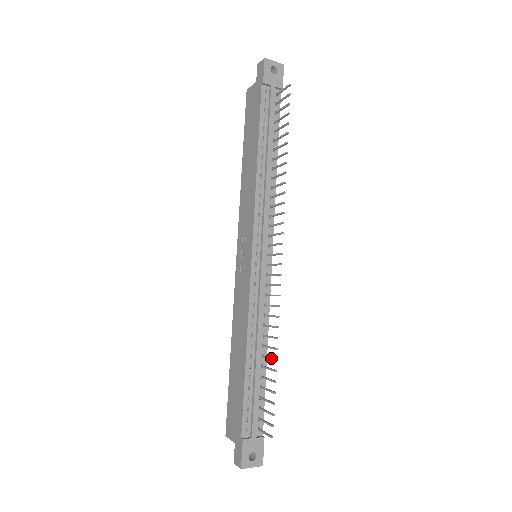
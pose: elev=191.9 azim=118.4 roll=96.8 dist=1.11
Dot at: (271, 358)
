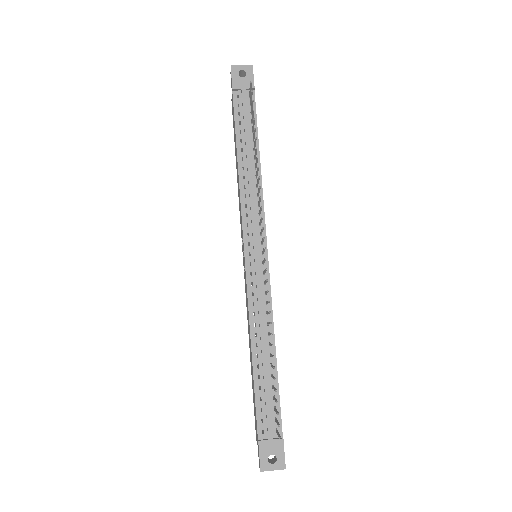
Dot at: (271, 355)
